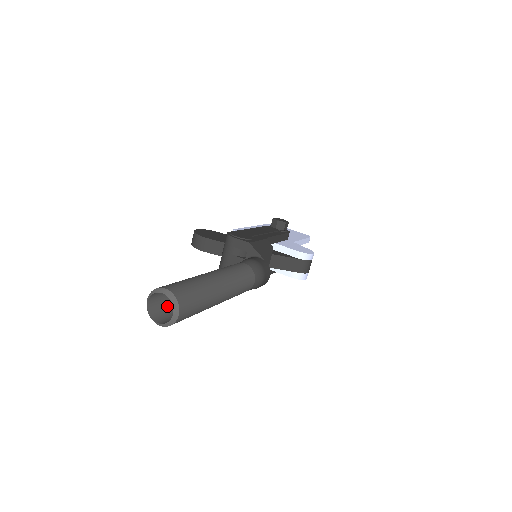
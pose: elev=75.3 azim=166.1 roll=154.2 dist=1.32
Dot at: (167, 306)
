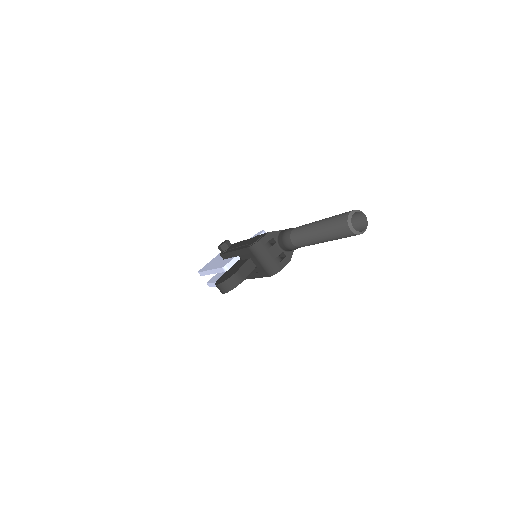
Dot at: occluded
